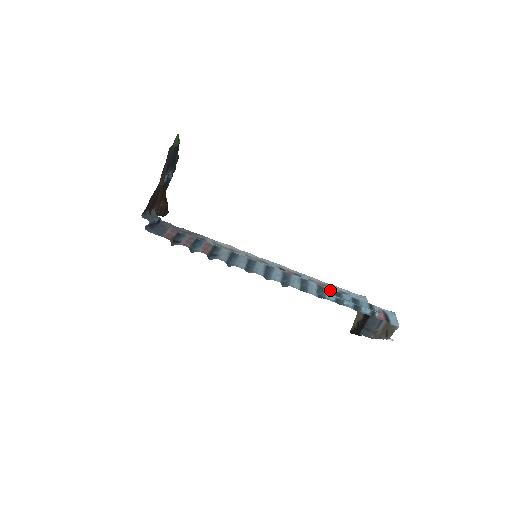
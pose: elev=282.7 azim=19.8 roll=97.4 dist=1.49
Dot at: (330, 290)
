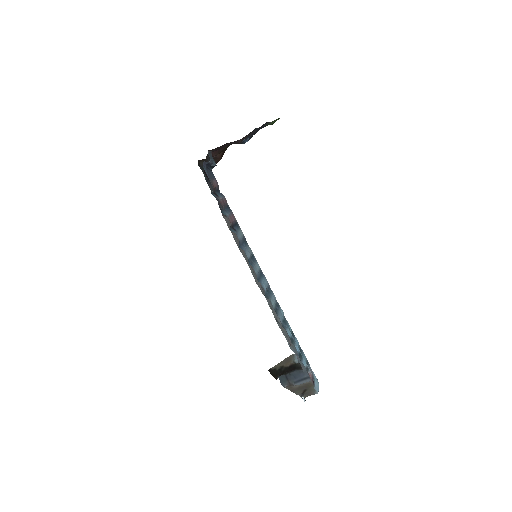
Dot at: (290, 327)
